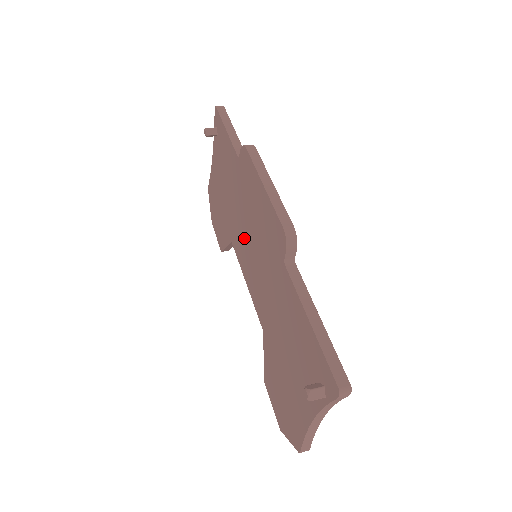
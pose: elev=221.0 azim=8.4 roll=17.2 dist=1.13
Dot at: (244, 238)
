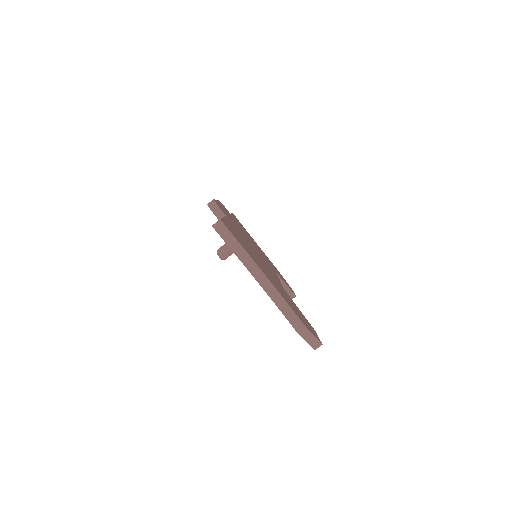
Dot at: occluded
